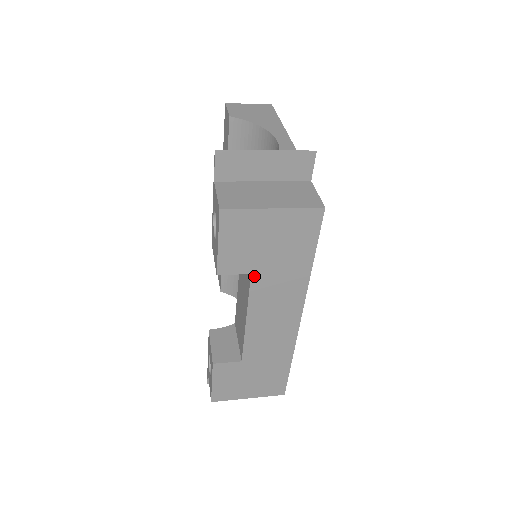
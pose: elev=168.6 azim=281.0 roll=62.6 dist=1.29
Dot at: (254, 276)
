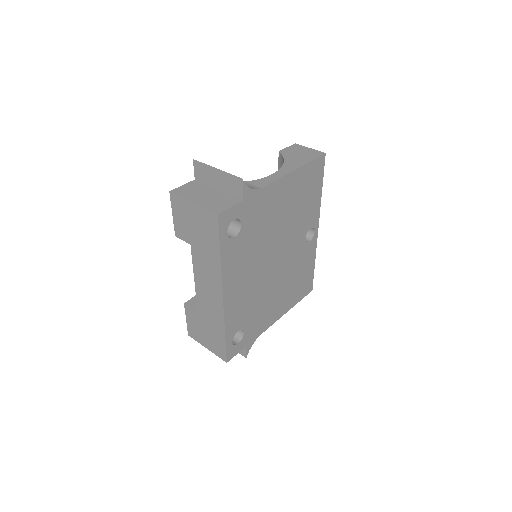
Dot at: (192, 247)
